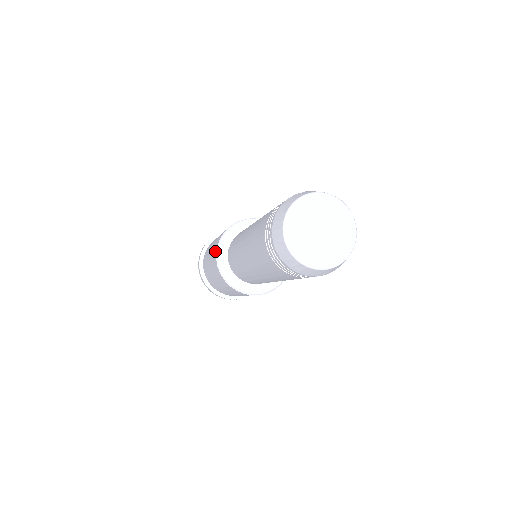
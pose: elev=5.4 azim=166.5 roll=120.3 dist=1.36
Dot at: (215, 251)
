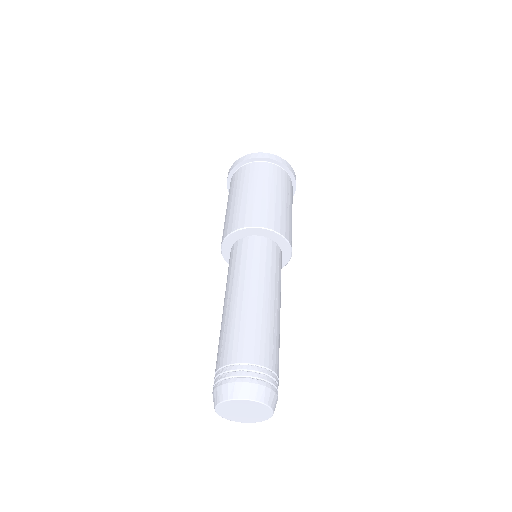
Dot at: occluded
